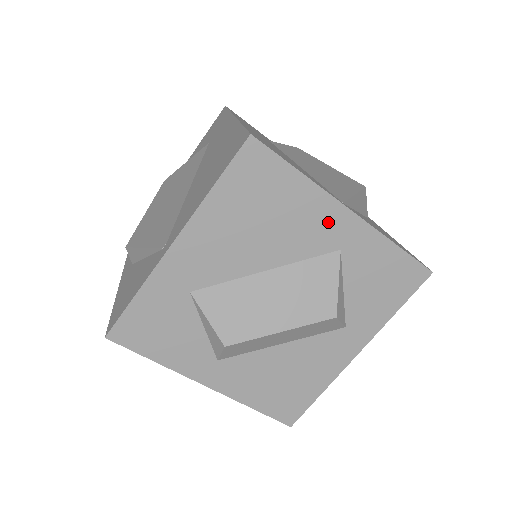
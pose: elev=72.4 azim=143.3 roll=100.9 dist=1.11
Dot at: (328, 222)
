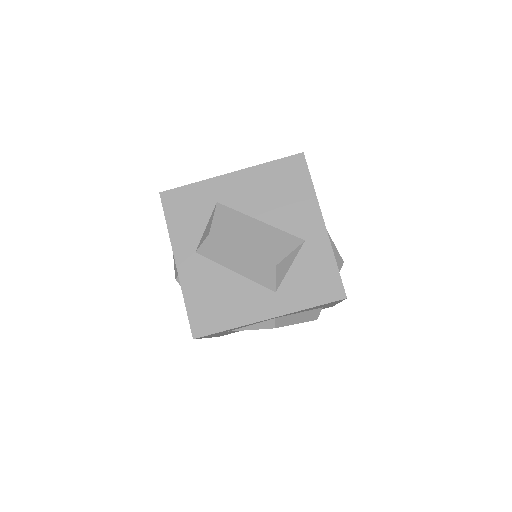
Dot at: (309, 220)
